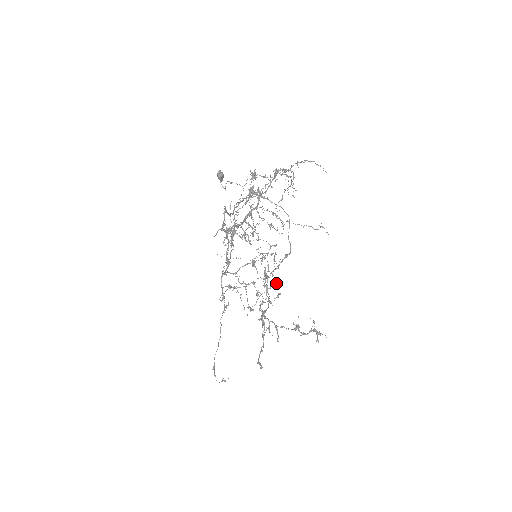
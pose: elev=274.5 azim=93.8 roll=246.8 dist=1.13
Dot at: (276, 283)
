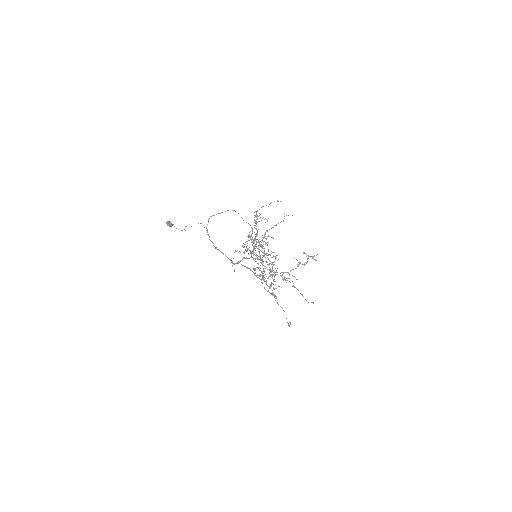
Dot at: occluded
